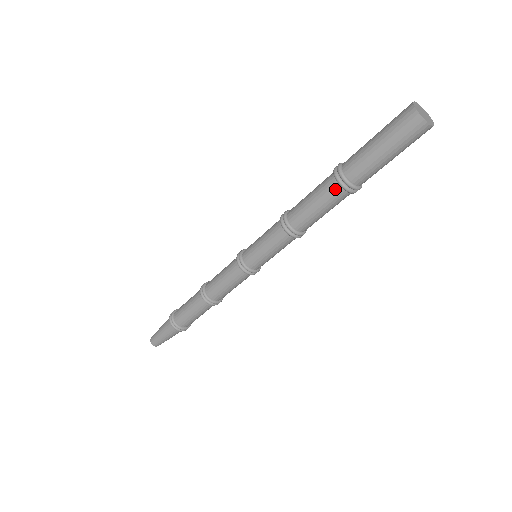
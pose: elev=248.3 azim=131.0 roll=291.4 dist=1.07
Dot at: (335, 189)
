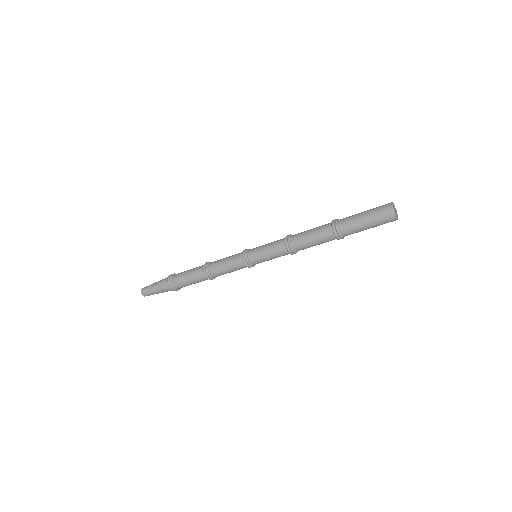
Dot at: (330, 235)
